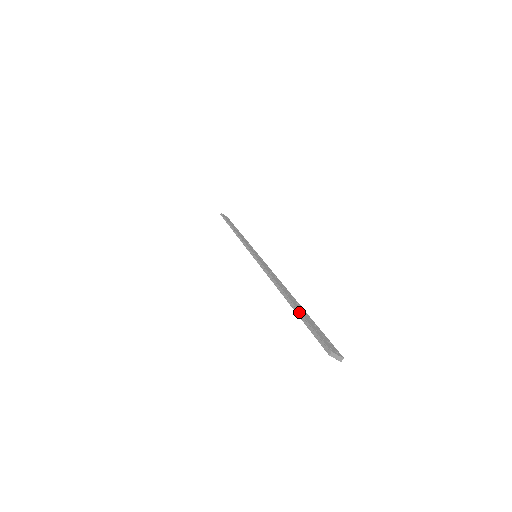
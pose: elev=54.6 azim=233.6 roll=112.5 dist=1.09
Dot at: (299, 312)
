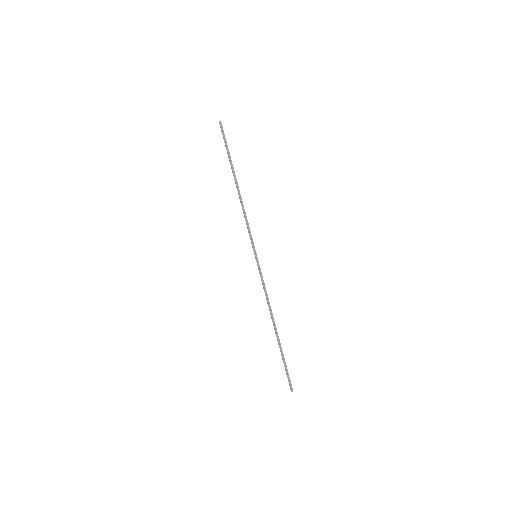
Dot at: (283, 355)
